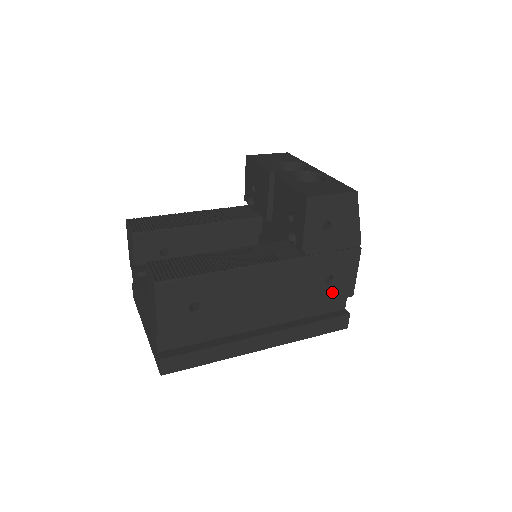
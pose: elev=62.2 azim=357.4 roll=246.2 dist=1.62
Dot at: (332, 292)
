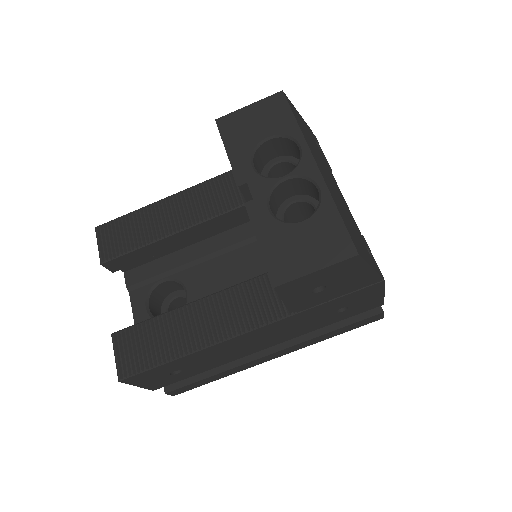
Dot at: (351, 312)
